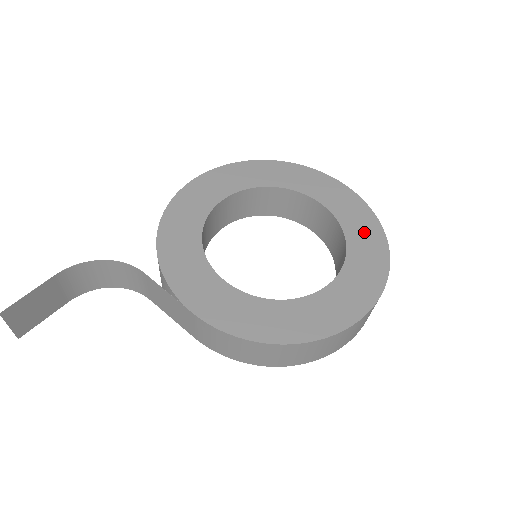
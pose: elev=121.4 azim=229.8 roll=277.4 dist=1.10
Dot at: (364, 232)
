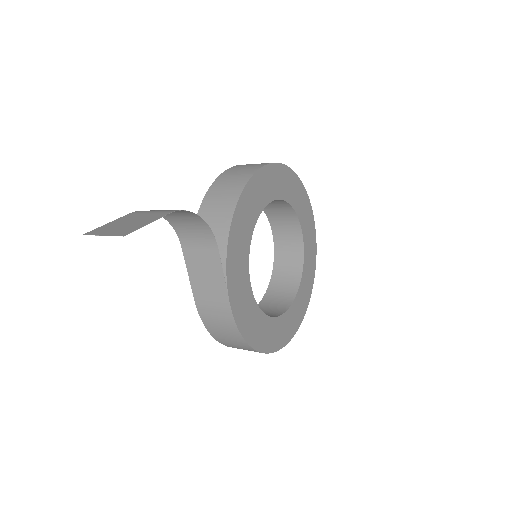
Dot at: (308, 279)
